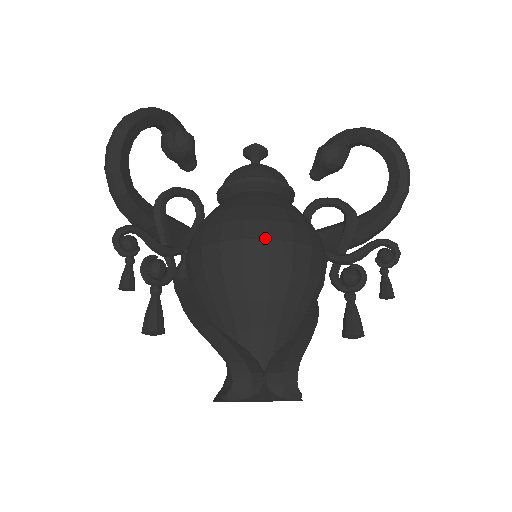
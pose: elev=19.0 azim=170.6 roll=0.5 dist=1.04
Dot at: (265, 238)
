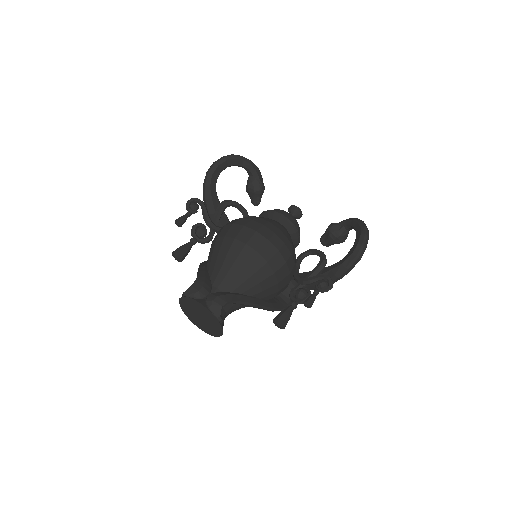
Dot at: (254, 230)
